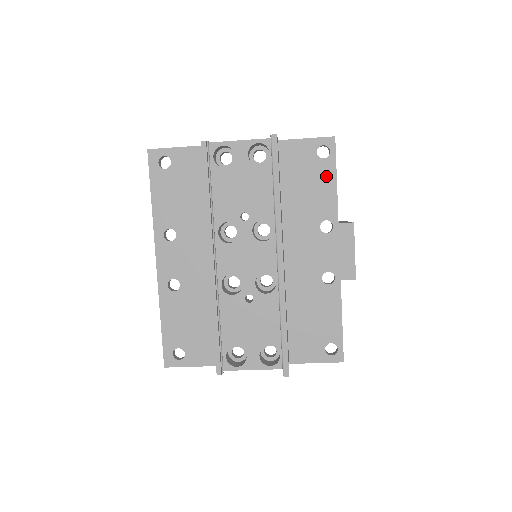
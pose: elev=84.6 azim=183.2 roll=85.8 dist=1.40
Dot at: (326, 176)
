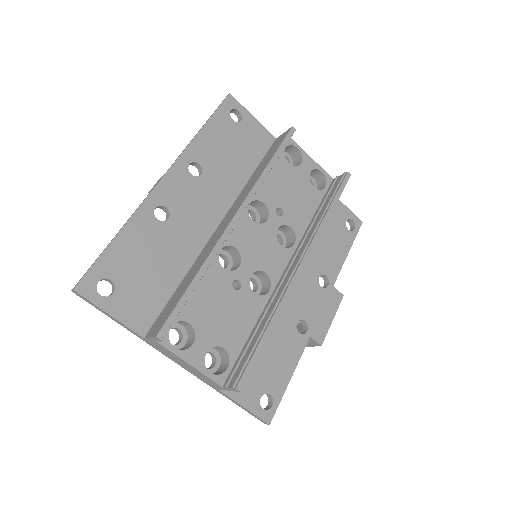
Dot at: (343, 243)
